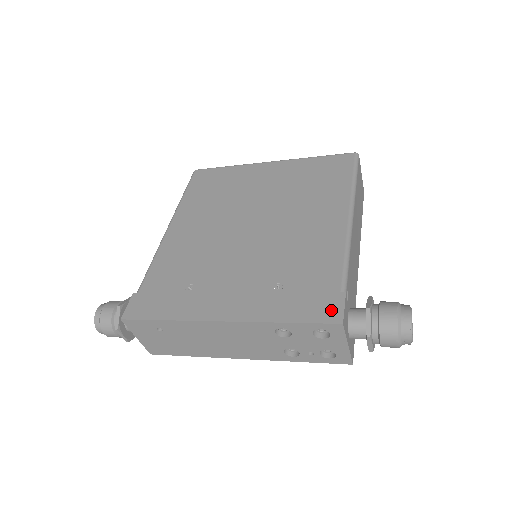
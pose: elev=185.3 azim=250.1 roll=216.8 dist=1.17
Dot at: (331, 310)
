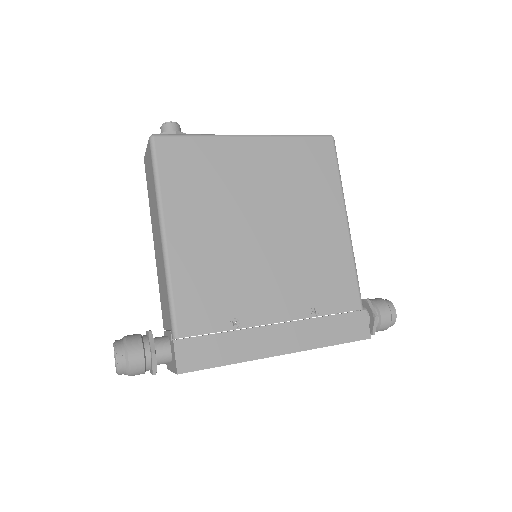
Dot at: (361, 328)
